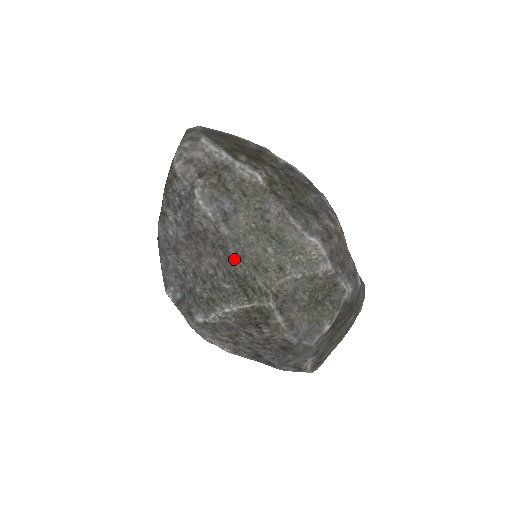
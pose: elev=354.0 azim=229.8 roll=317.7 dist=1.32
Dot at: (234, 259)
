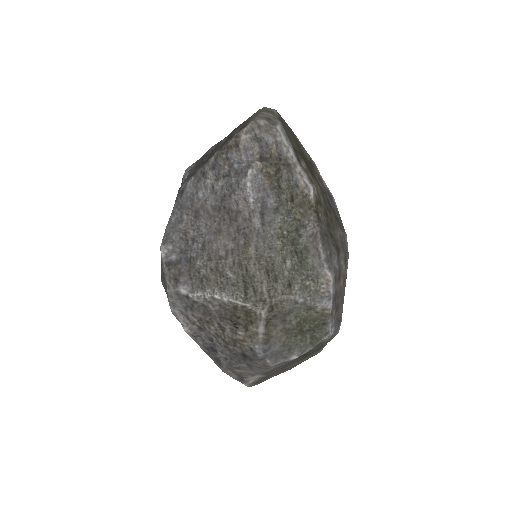
Dot at: (252, 254)
